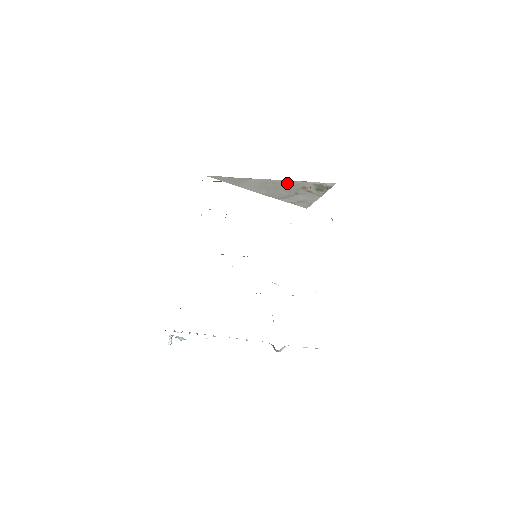
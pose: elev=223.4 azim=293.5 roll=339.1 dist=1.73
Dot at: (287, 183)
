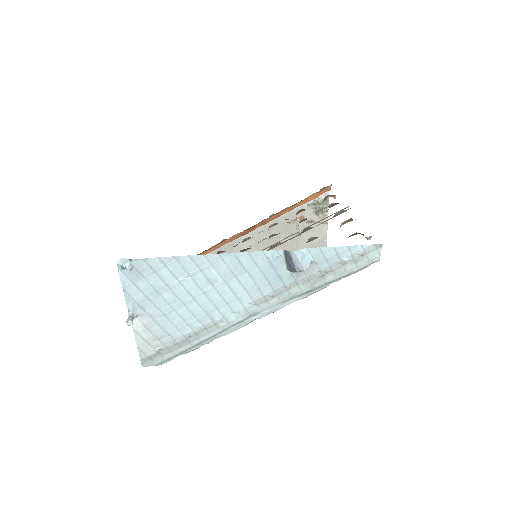
Dot at: (280, 221)
